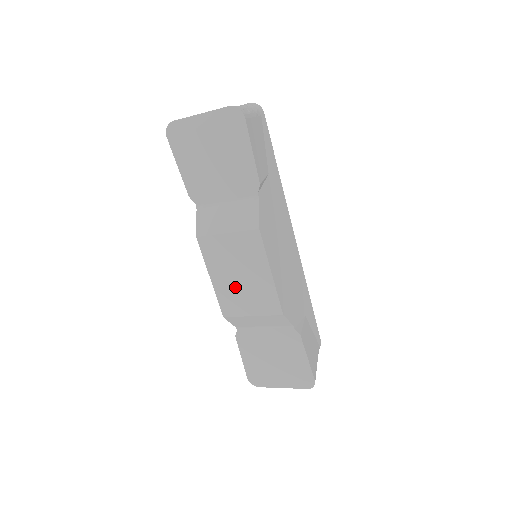
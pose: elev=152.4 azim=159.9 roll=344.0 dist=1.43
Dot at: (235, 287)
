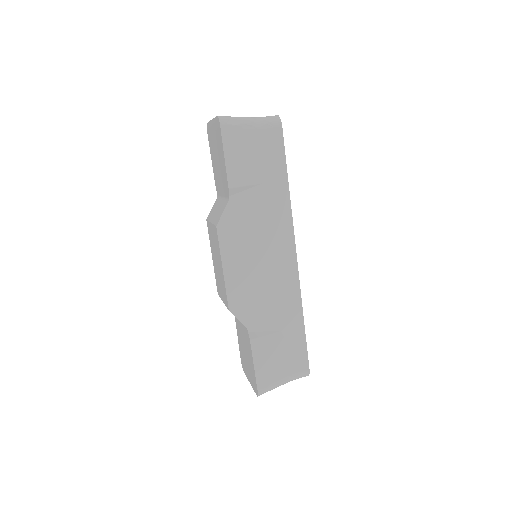
Dot at: (217, 271)
